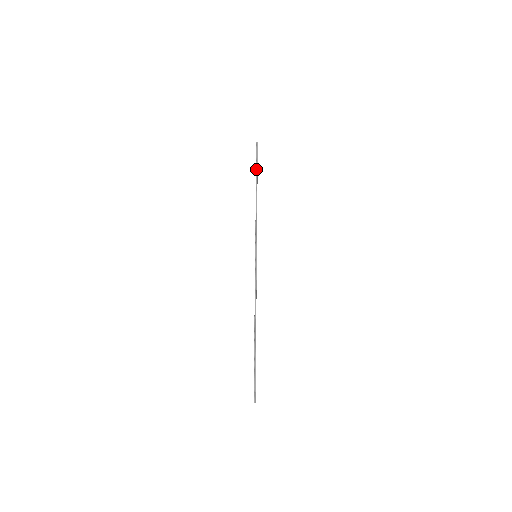
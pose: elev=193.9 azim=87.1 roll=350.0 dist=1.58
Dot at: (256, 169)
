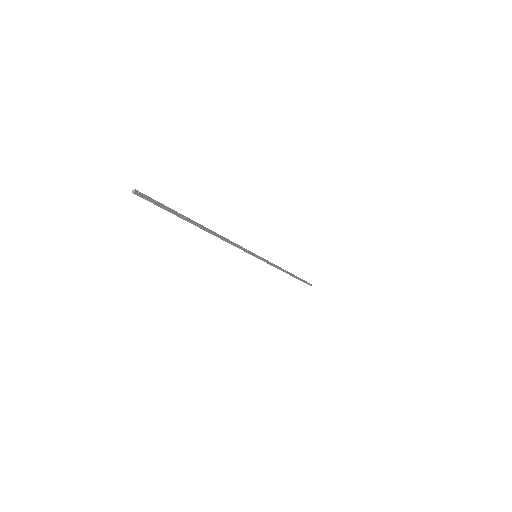
Dot at: (299, 279)
